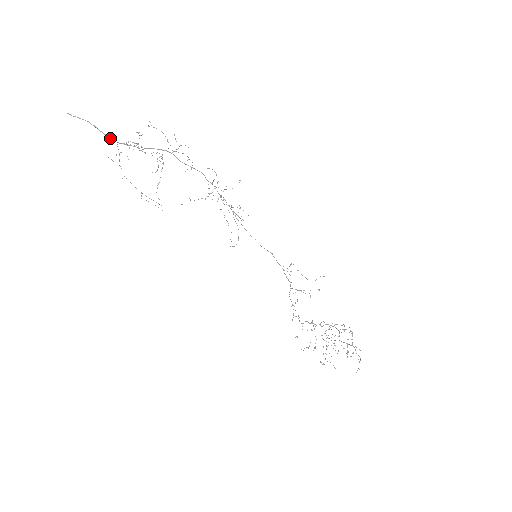
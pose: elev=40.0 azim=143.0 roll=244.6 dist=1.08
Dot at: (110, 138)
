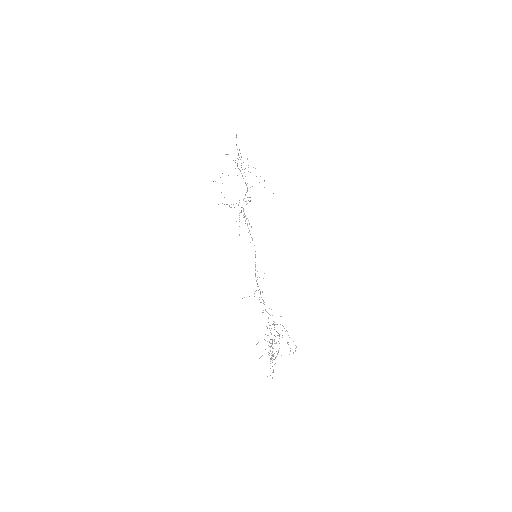
Dot at: occluded
